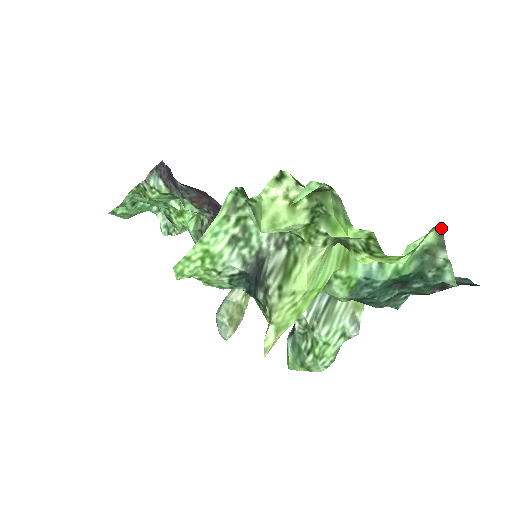
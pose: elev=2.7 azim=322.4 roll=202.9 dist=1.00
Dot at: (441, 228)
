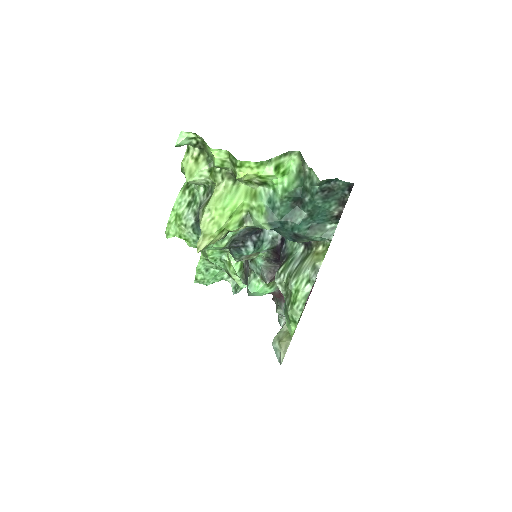
Dot at: (300, 152)
